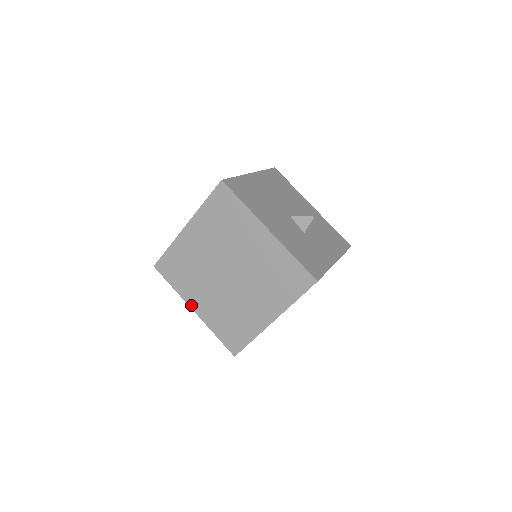
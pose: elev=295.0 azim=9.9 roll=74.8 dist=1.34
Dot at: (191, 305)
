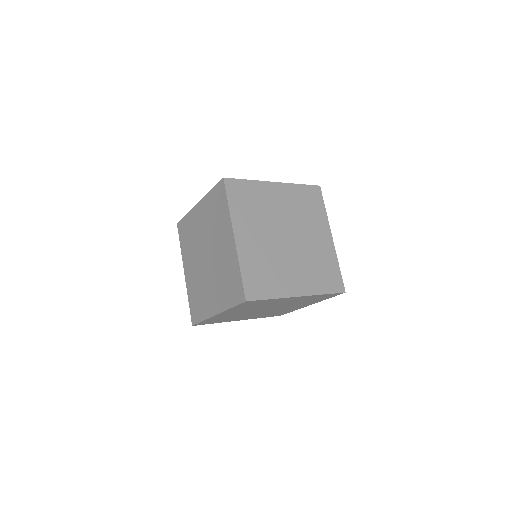
Dot at: (213, 314)
